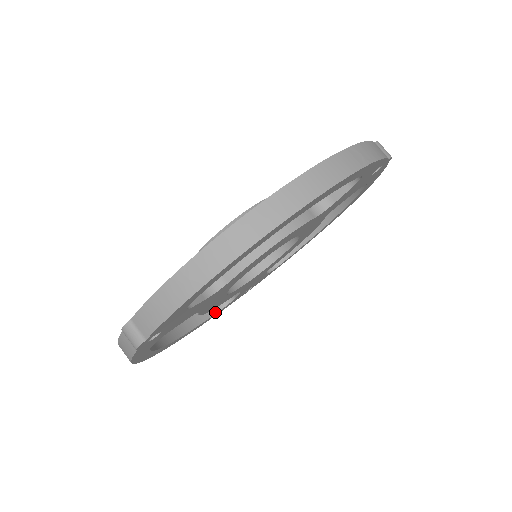
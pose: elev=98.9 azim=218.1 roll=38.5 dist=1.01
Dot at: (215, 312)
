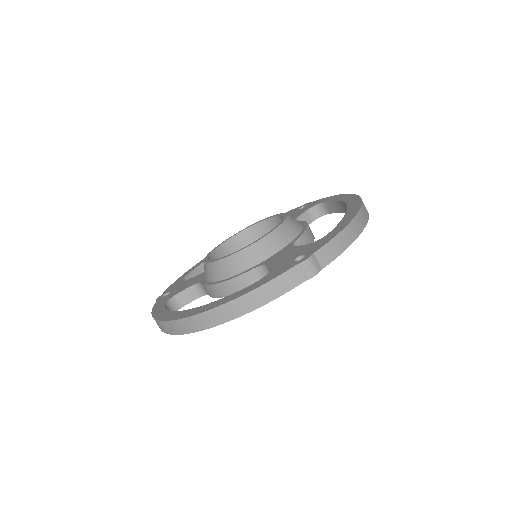
Dot at: occluded
